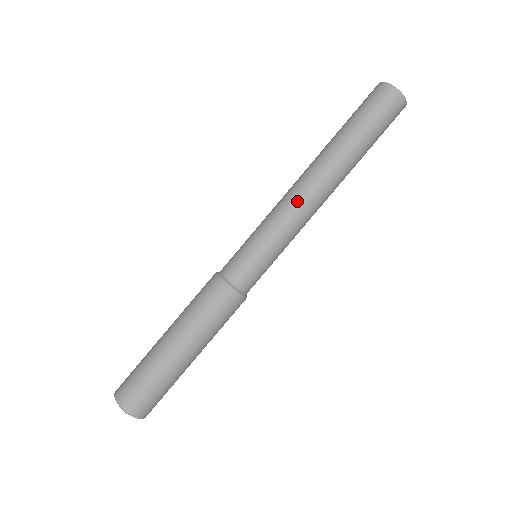
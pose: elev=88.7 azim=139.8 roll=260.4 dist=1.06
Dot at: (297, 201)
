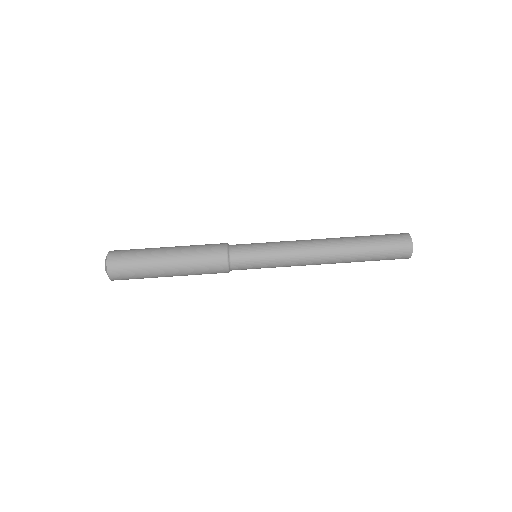
Dot at: (306, 250)
